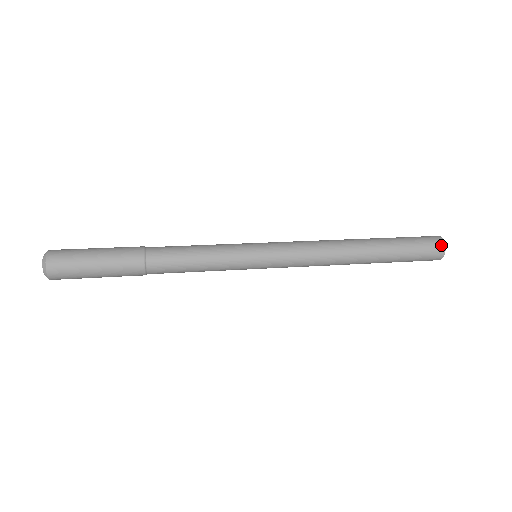
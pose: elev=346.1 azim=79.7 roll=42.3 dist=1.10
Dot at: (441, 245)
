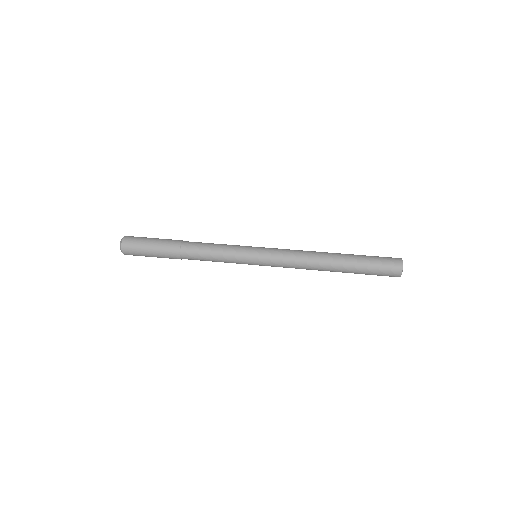
Dot at: (399, 262)
